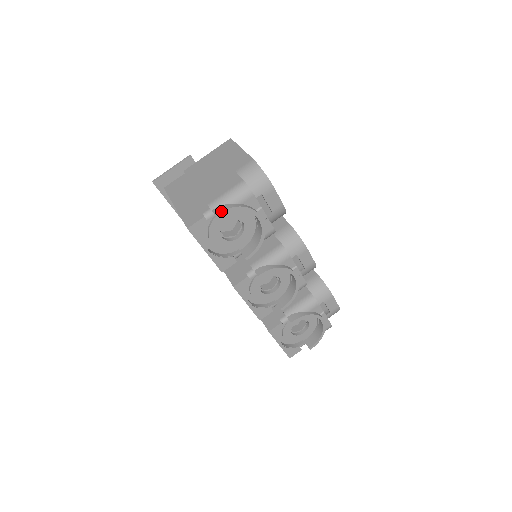
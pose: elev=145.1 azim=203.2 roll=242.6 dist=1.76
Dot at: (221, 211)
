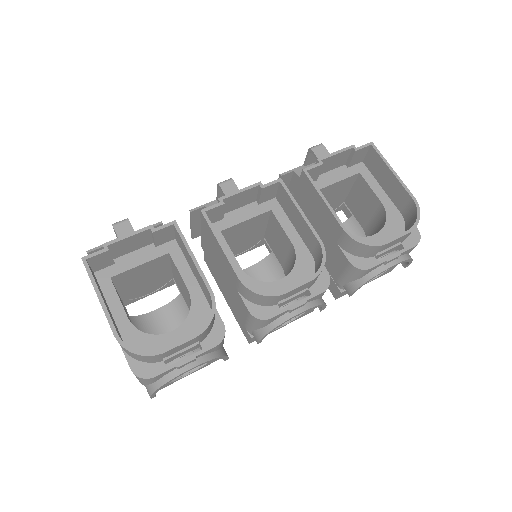
Dot at: (150, 397)
